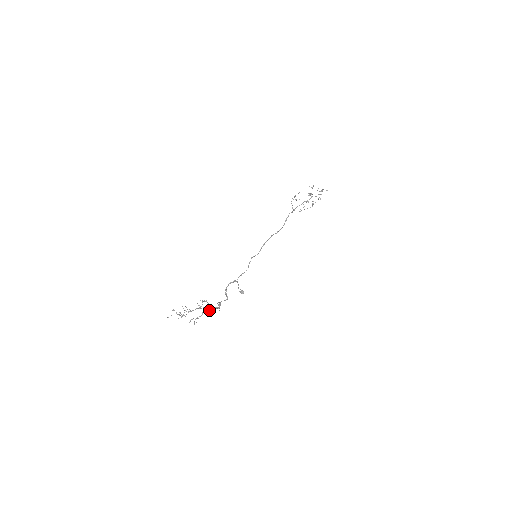
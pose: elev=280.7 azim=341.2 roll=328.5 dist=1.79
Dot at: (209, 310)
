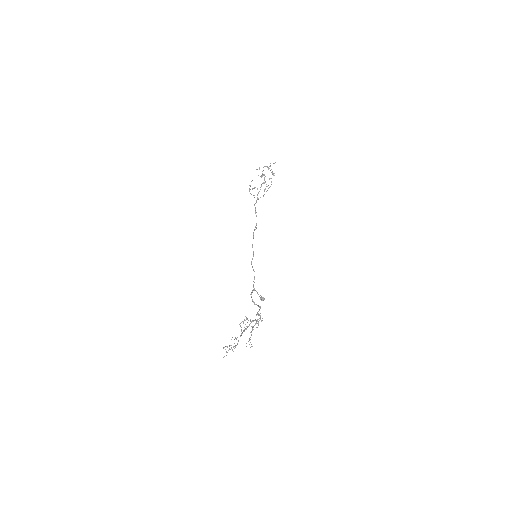
Dot at: (255, 324)
